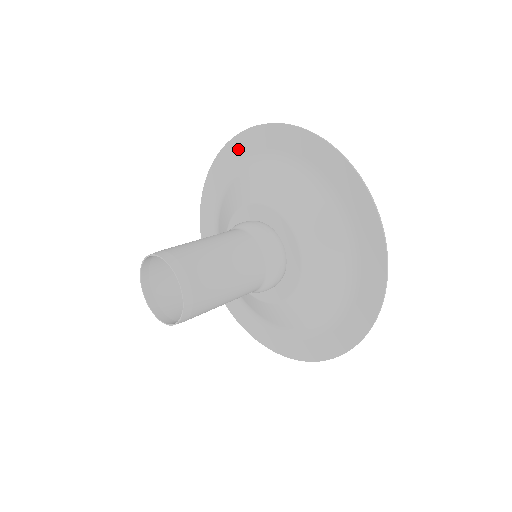
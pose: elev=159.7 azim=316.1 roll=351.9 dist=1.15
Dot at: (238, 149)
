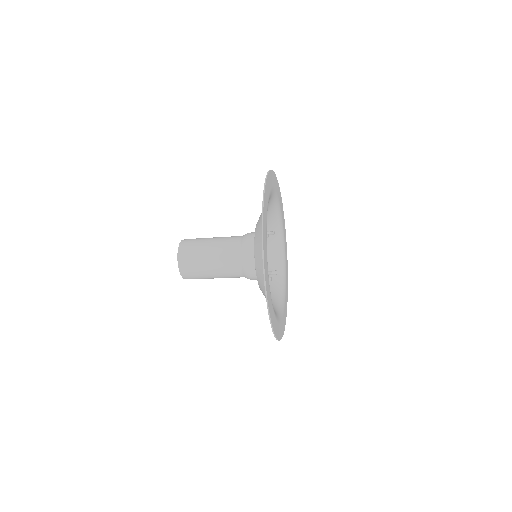
Dot at: occluded
